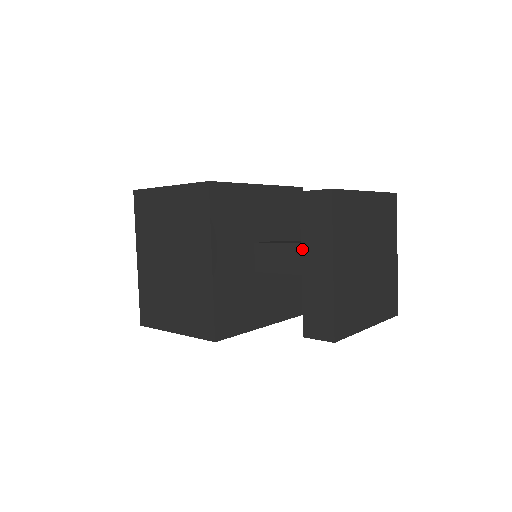
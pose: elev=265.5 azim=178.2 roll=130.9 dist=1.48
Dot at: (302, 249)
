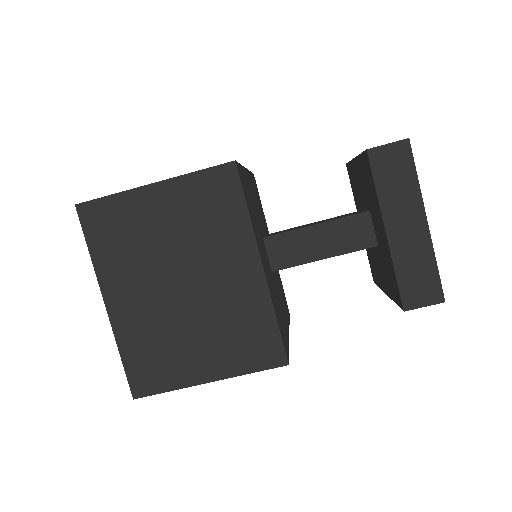
Dot at: (383, 213)
